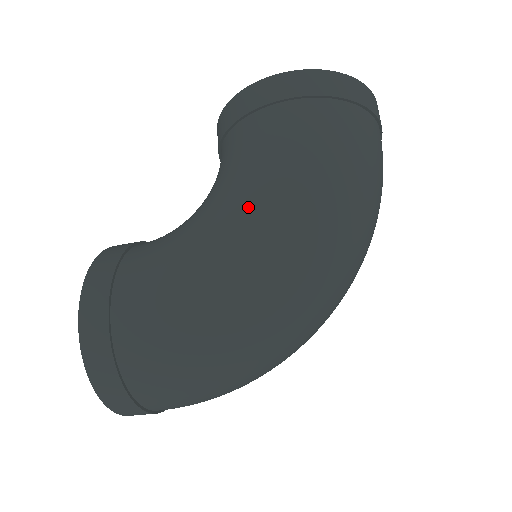
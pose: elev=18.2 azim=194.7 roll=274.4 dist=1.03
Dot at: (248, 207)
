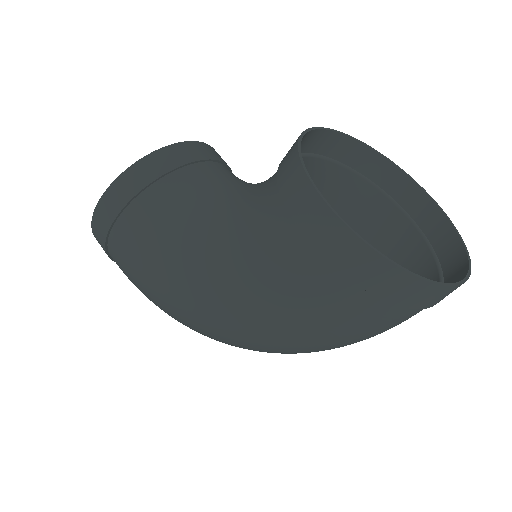
Dot at: (216, 281)
